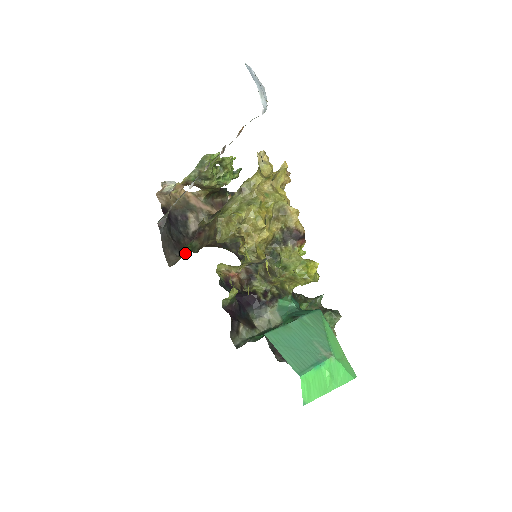
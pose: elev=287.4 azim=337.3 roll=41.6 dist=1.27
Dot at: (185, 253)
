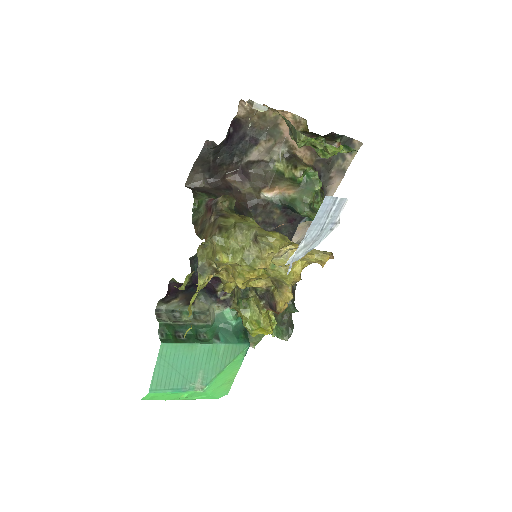
Dot at: (216, 181)
